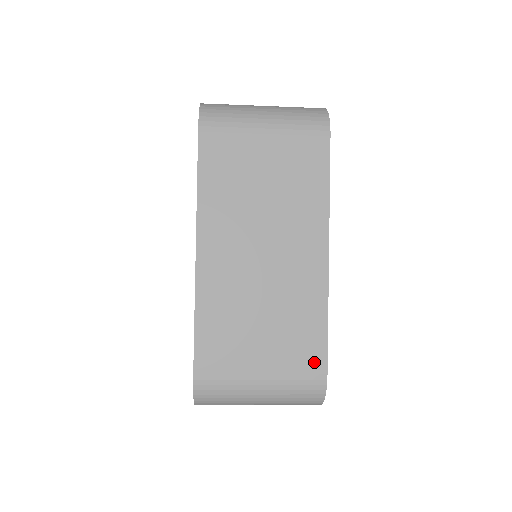
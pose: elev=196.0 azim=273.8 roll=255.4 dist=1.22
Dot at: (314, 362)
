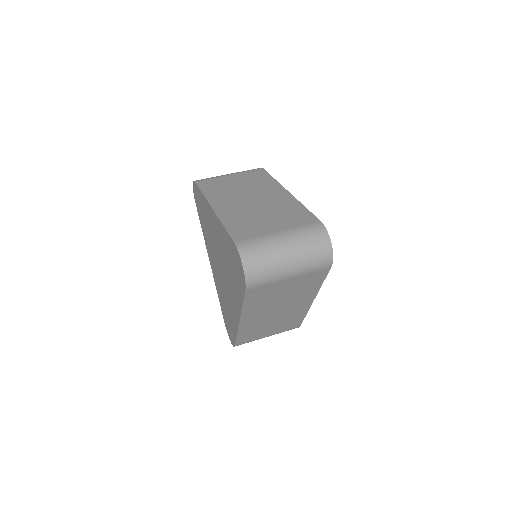
Dot at: (295, 326)
